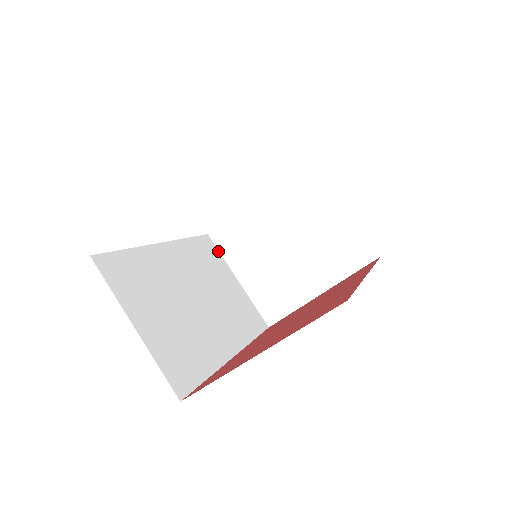
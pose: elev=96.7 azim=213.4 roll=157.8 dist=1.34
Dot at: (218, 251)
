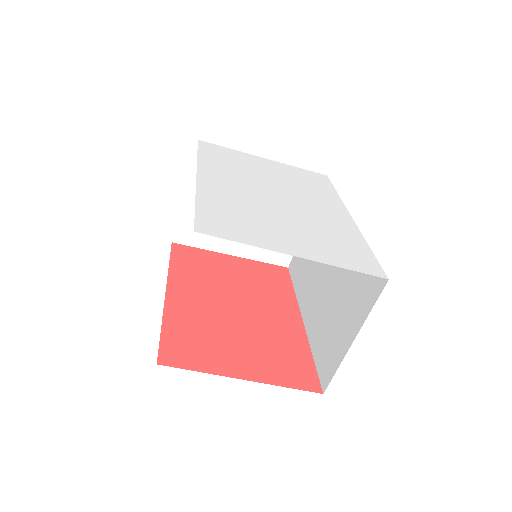
Dot at: (193, 161)
